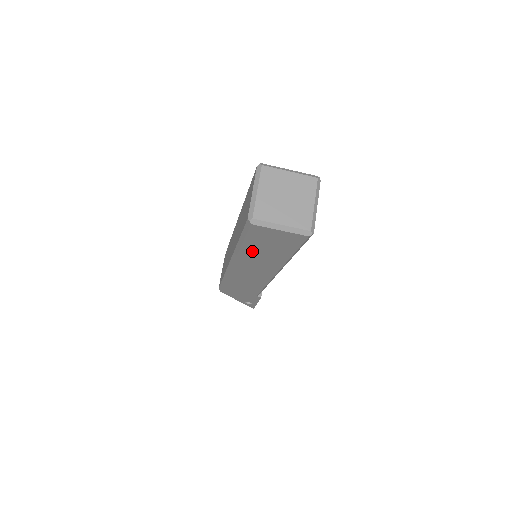
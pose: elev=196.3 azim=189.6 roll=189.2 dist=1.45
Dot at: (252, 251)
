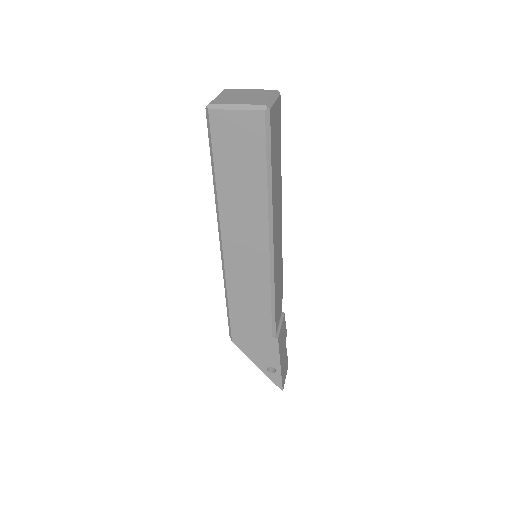
Dot at: (228, 184)
